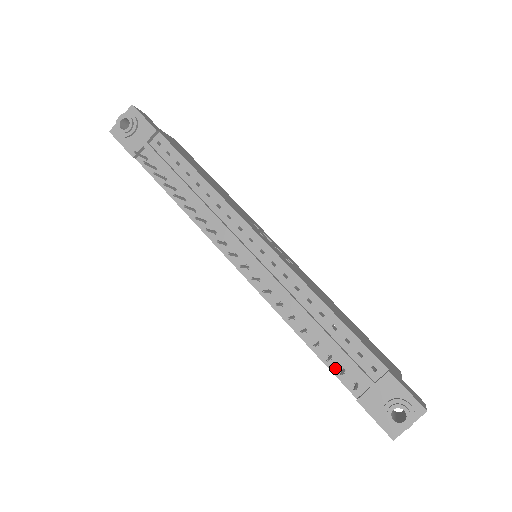
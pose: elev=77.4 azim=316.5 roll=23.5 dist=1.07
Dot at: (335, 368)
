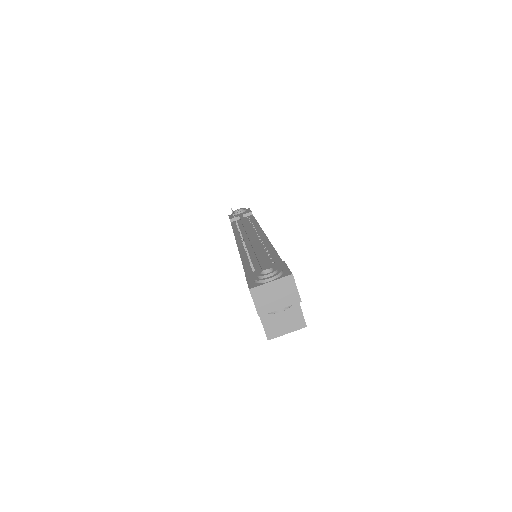
Dot at: (248, 269)
